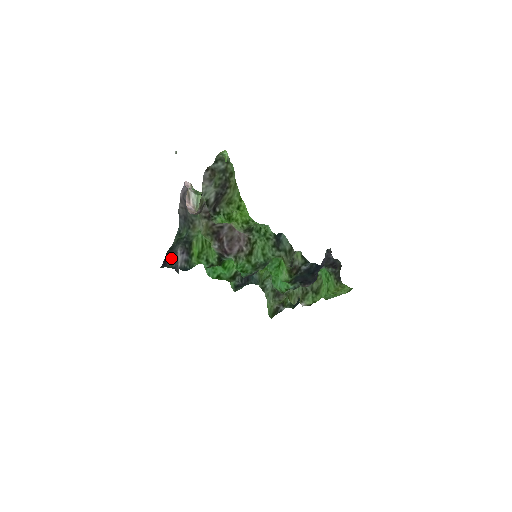
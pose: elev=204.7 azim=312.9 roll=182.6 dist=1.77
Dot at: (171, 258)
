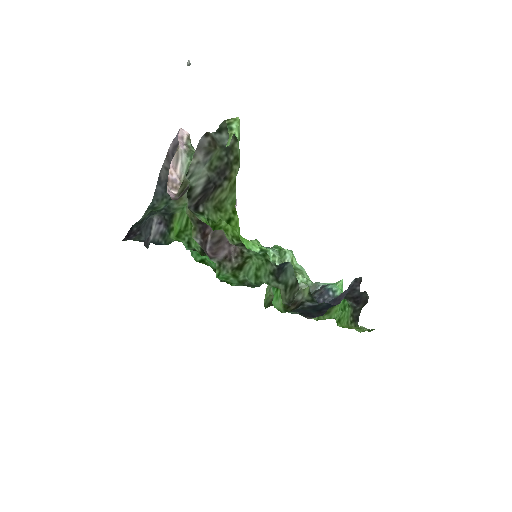
Dot at: (139, 231)
